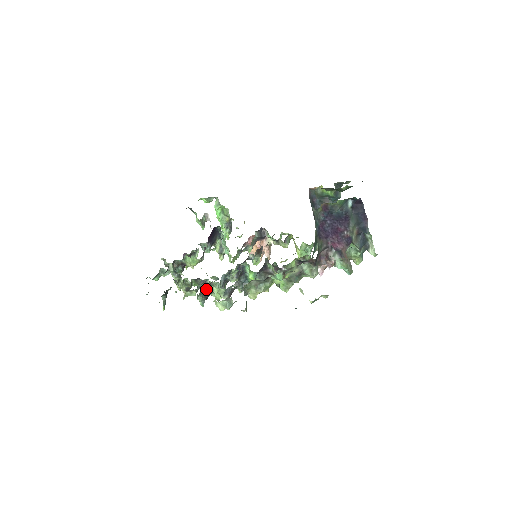
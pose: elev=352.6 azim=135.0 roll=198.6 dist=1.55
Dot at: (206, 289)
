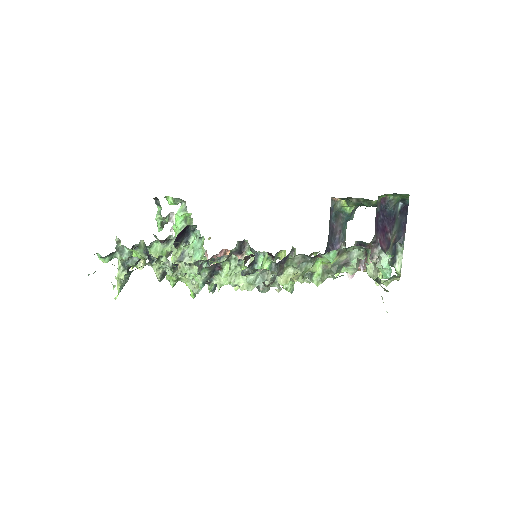
Dot at: (216, 265)
